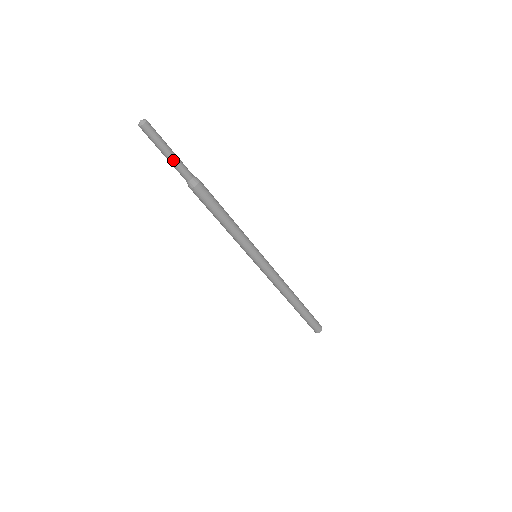
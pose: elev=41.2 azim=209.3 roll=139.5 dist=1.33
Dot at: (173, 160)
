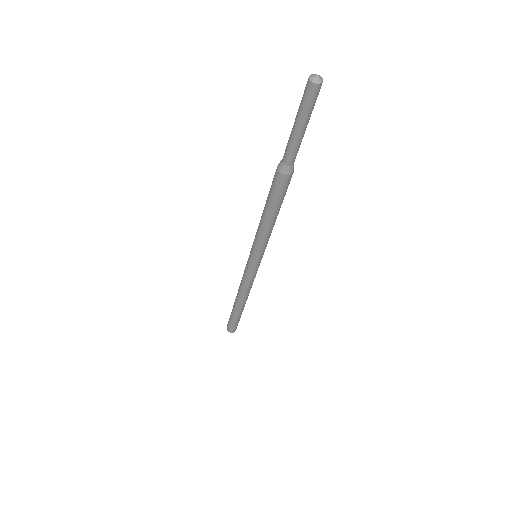
Dot at: (296, 137)
